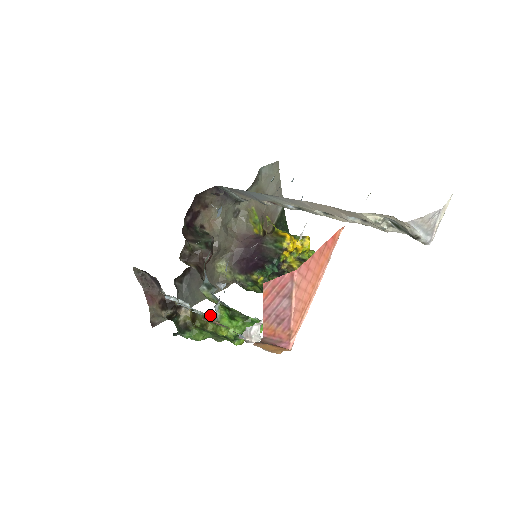
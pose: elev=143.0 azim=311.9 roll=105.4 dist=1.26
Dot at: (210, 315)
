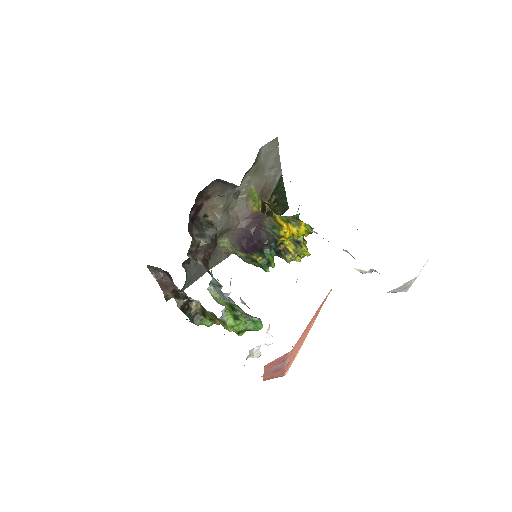
Dot at: (218, 318)
